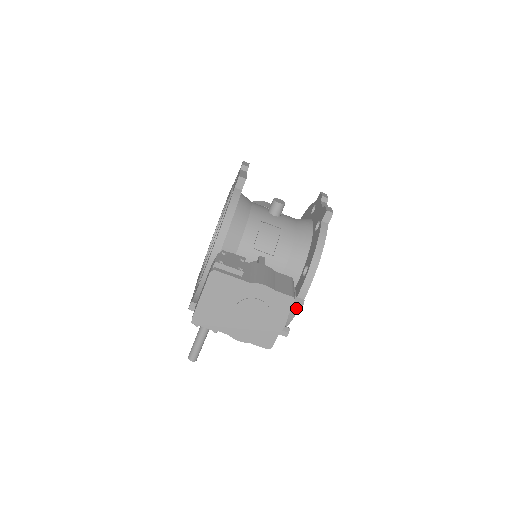
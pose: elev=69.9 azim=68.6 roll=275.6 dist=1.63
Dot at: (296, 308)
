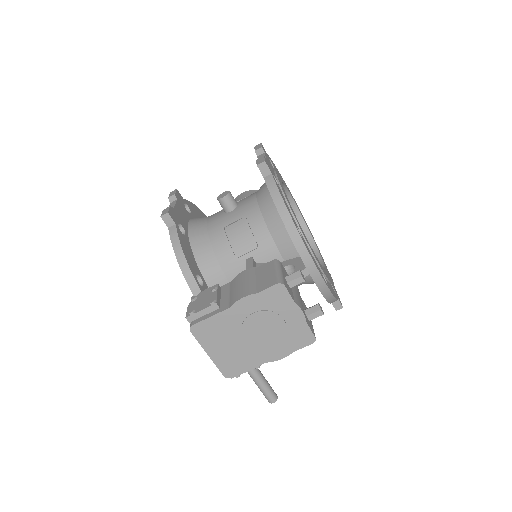
Dot at: (316, 275)
